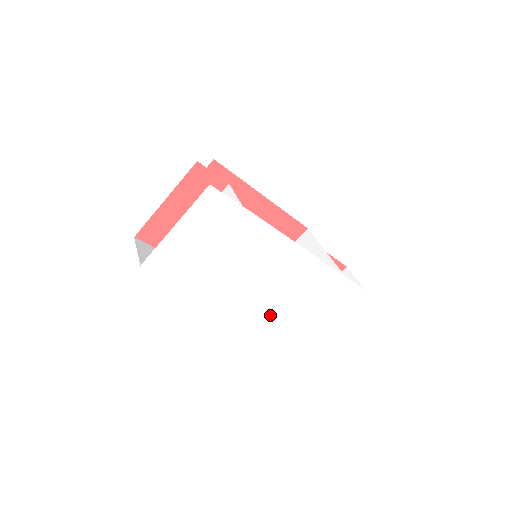
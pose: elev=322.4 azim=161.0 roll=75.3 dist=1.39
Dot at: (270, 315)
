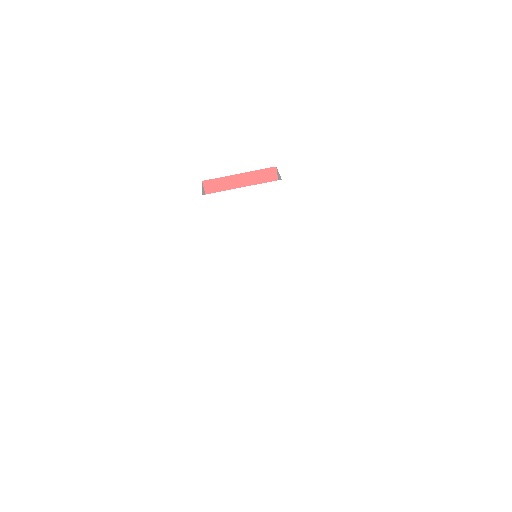
Dot at: (238, 300)
